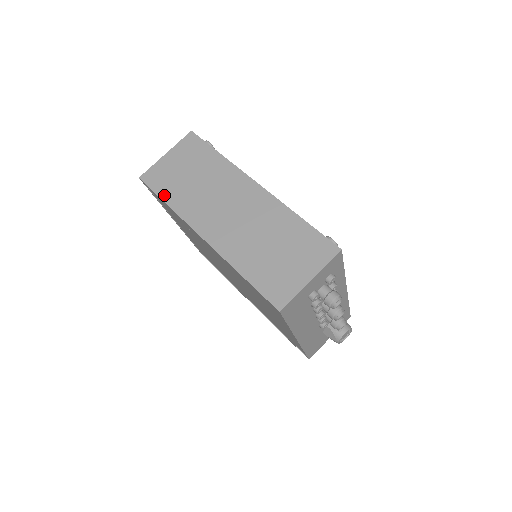
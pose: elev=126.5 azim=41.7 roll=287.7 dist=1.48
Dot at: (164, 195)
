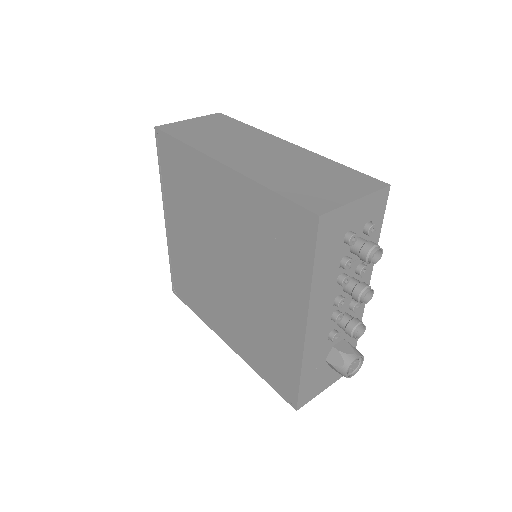
Dot at: (181, 137)
